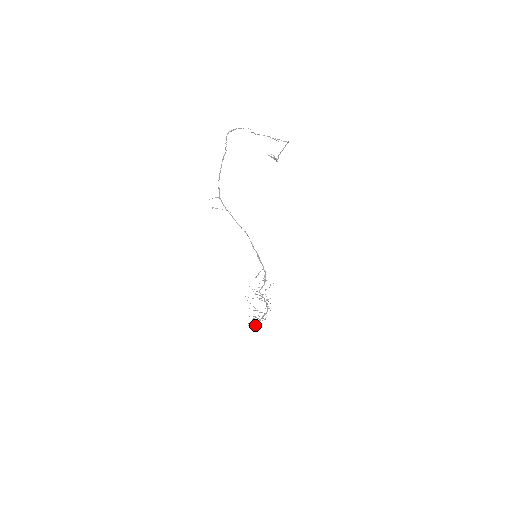
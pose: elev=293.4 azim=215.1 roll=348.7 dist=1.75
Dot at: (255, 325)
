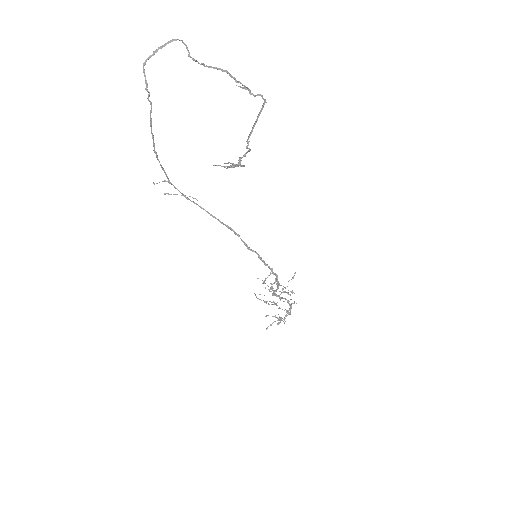
Dot at: occluded
